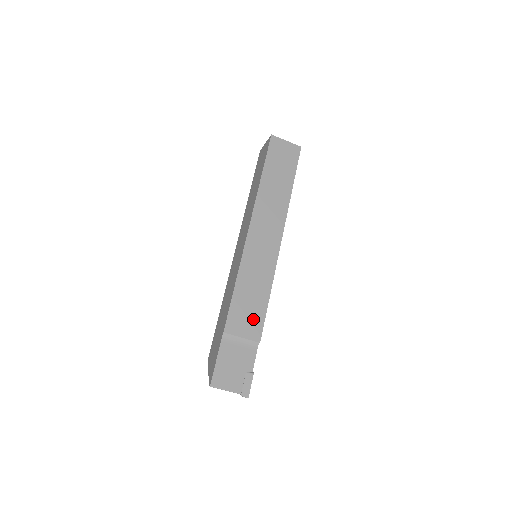
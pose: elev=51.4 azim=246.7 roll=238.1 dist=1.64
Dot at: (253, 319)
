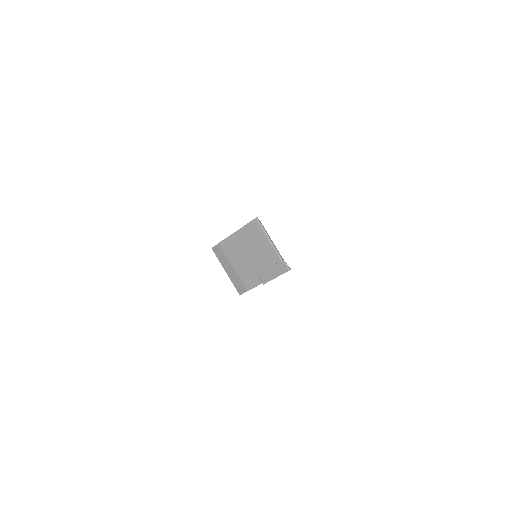
Dot at: occluded
